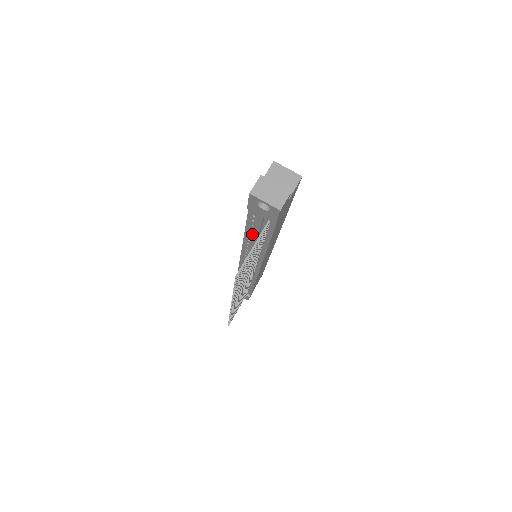
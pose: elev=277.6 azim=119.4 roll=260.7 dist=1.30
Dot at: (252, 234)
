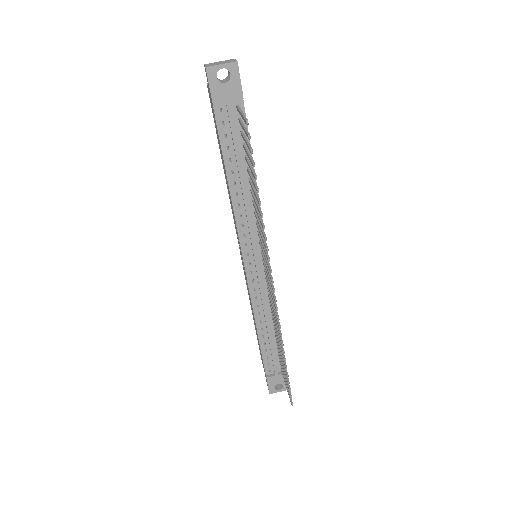
Dot at: (234, 172)
